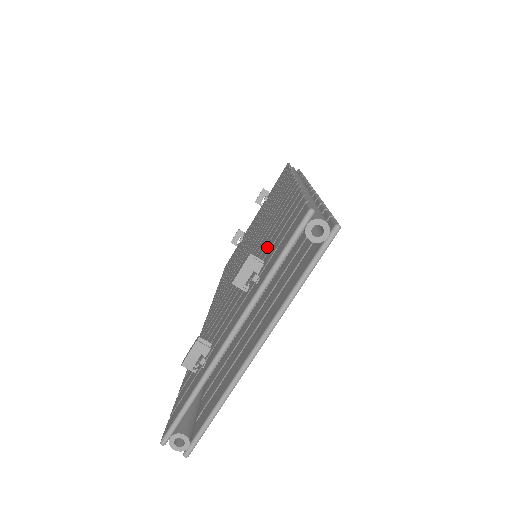
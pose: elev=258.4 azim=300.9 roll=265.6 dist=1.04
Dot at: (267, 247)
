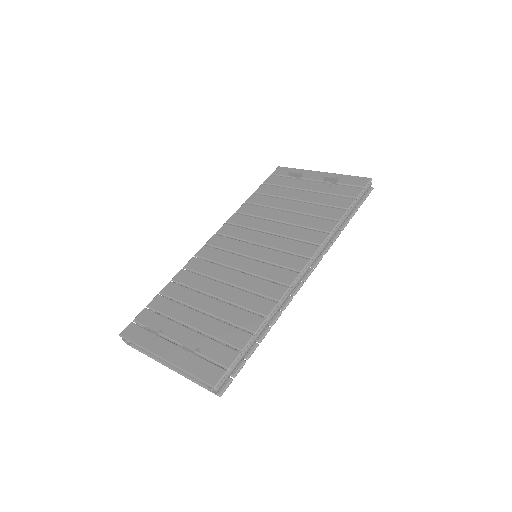
Dot at: (221, 328)
